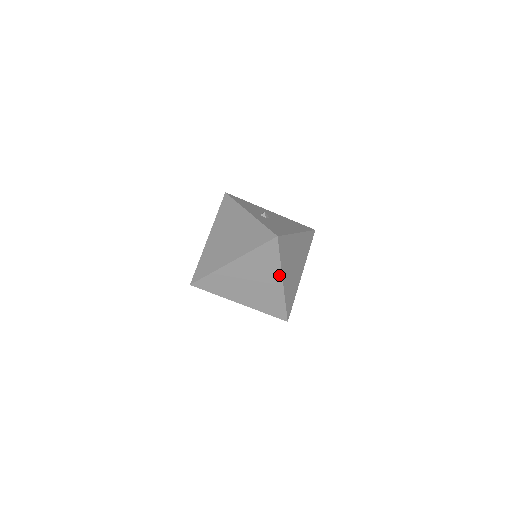
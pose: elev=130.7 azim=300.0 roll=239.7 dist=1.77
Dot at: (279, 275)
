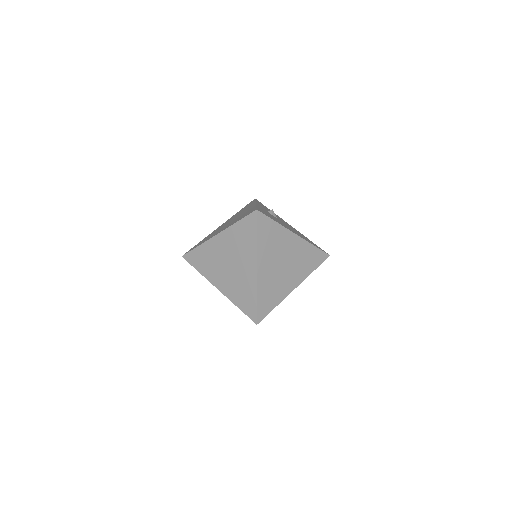
Dot at: (254, 259)
